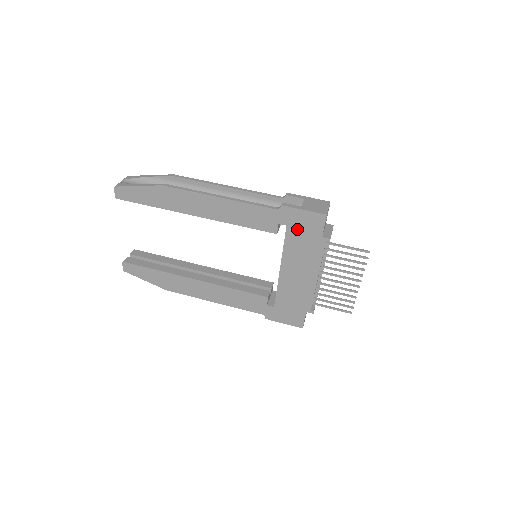
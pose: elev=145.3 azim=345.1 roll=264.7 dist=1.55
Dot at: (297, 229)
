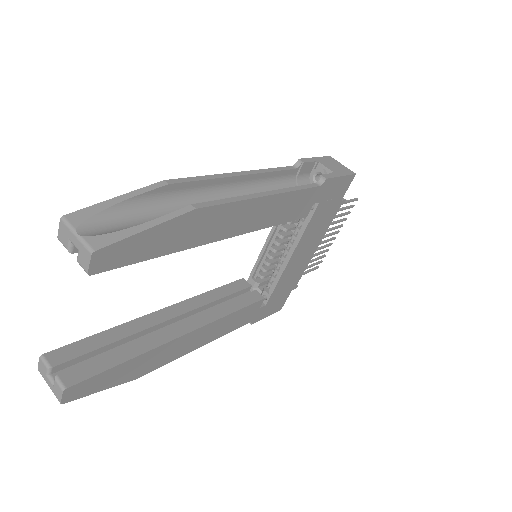
Dot at: (326, 202)
